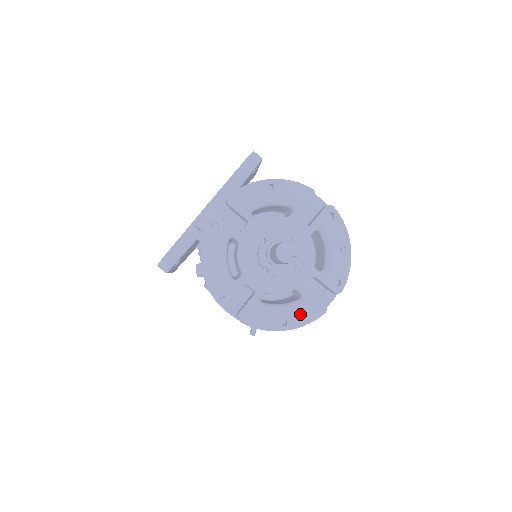
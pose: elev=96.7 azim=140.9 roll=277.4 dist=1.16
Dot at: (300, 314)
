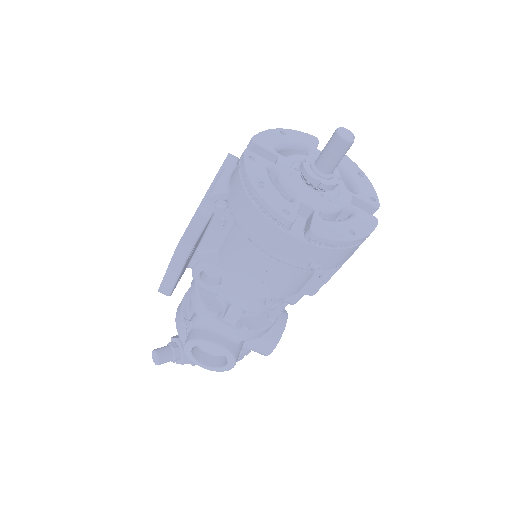
Dot at: (360, 224)
